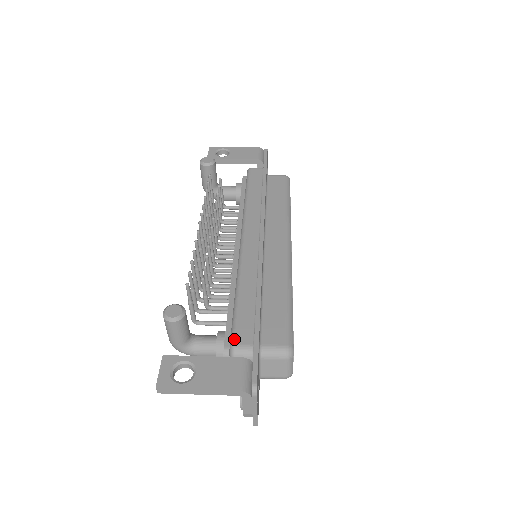
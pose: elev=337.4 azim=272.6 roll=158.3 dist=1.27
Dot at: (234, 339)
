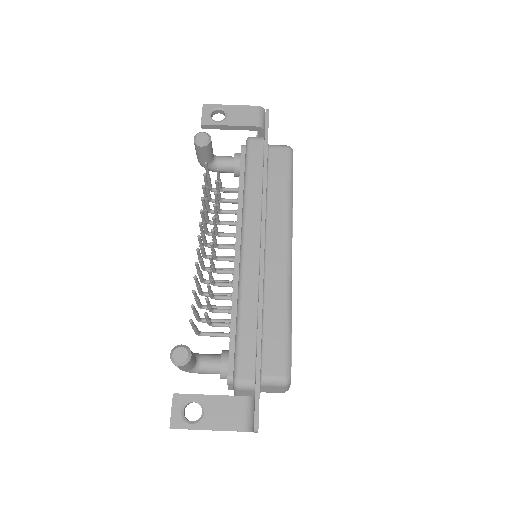
Dot at: (237, 373)
